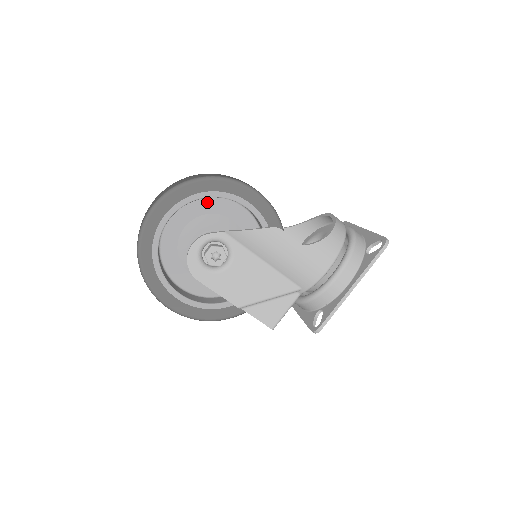
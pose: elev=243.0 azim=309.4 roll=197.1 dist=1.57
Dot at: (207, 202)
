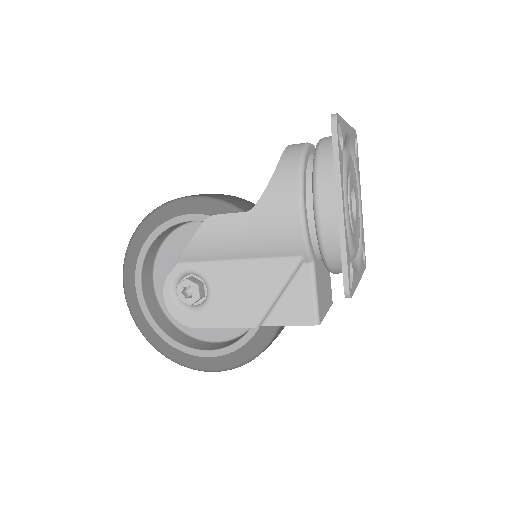
Dot at: (170, 244)
